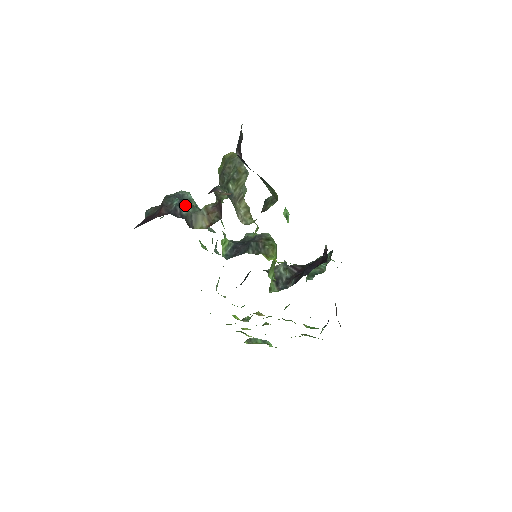
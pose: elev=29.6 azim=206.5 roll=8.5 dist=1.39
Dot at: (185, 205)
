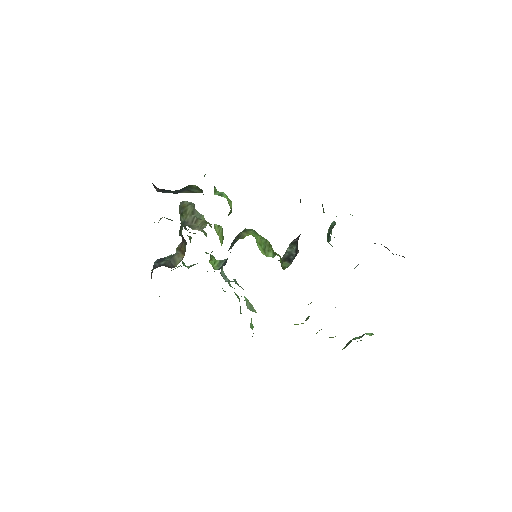
Dot at: (164, 260)
